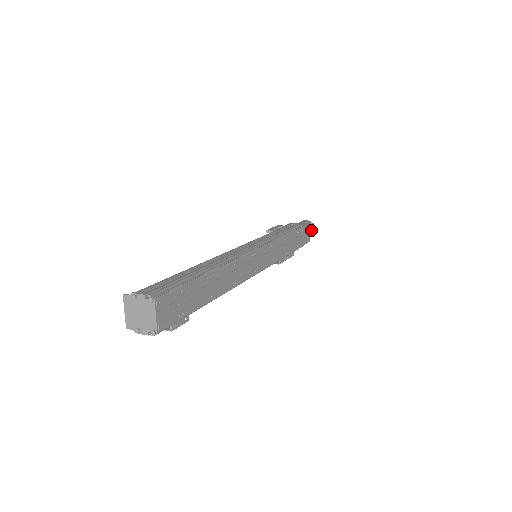
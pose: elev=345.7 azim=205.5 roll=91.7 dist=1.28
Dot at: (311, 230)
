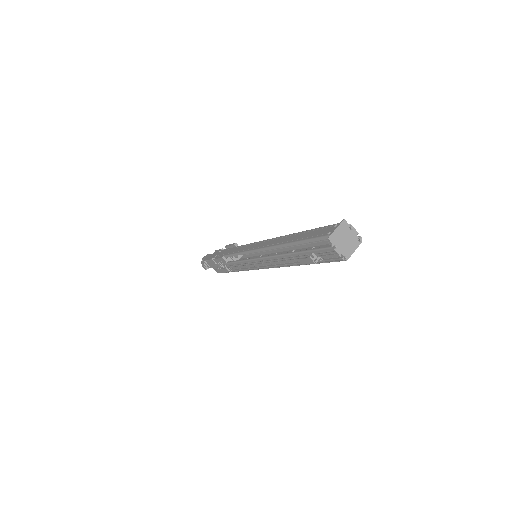
Dot at: occluded
